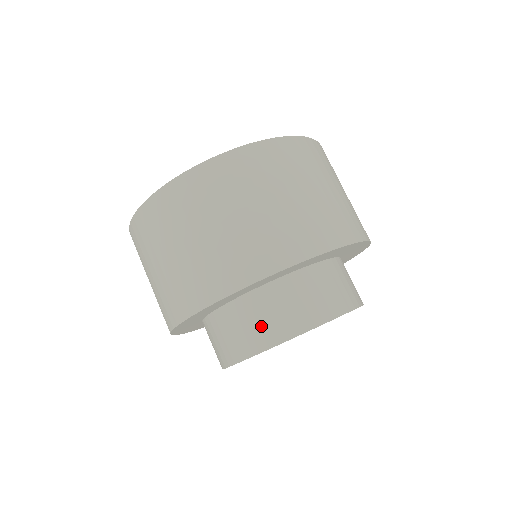
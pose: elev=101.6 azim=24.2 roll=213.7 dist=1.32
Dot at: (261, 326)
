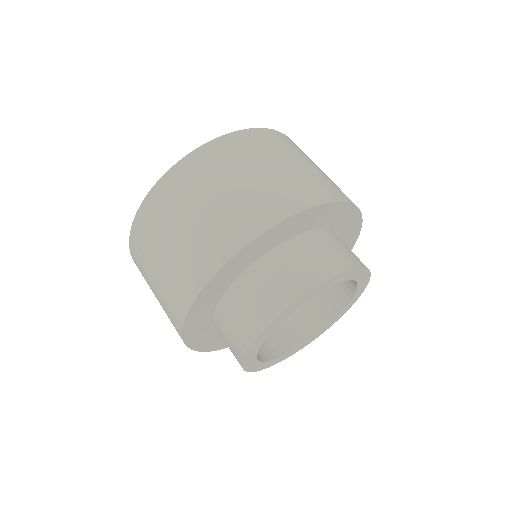
Dot at: (331, 255)
